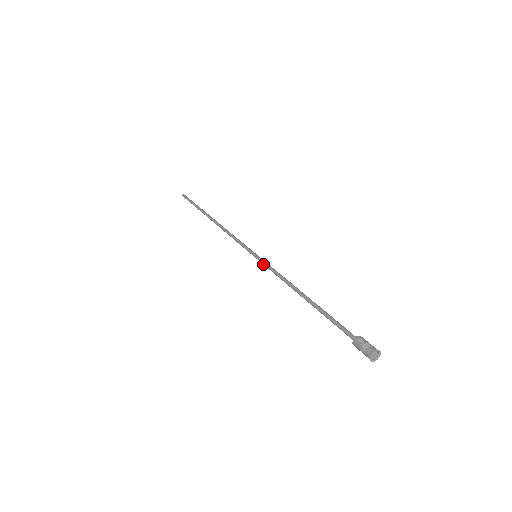
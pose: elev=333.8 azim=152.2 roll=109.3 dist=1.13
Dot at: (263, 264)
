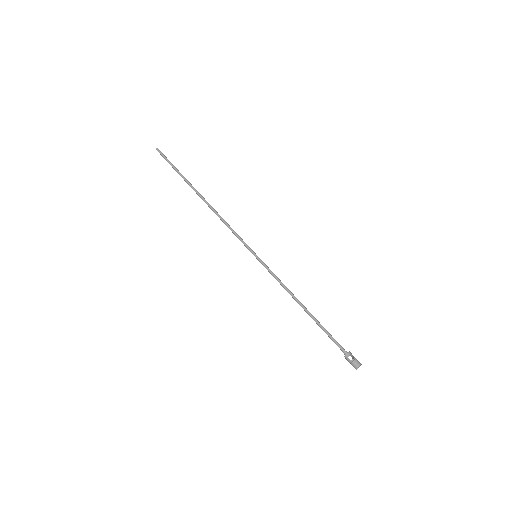
Dot at: occluded
